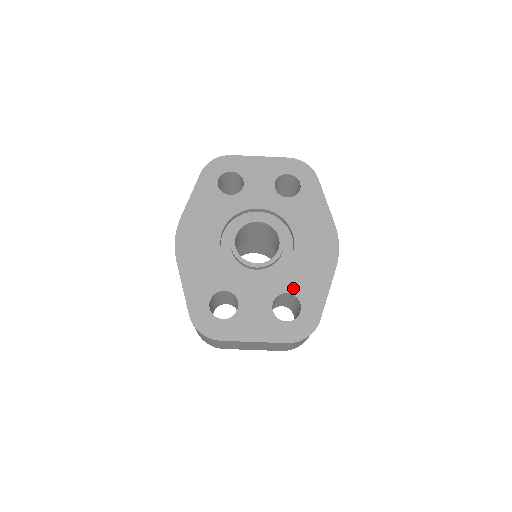
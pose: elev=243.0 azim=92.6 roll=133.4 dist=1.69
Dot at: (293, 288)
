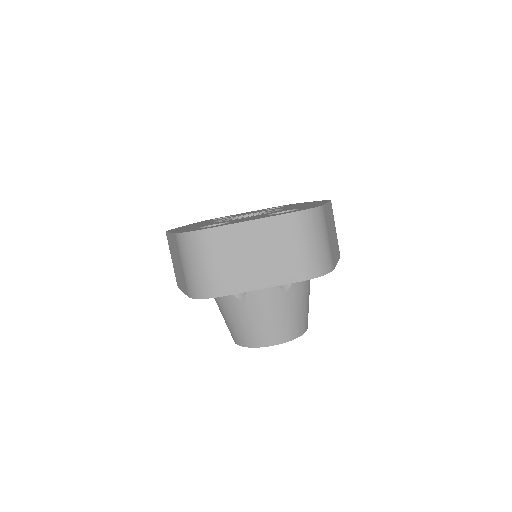
Dot at: occluded
